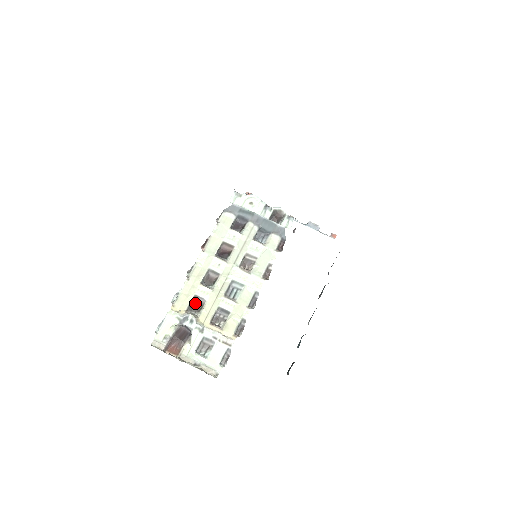
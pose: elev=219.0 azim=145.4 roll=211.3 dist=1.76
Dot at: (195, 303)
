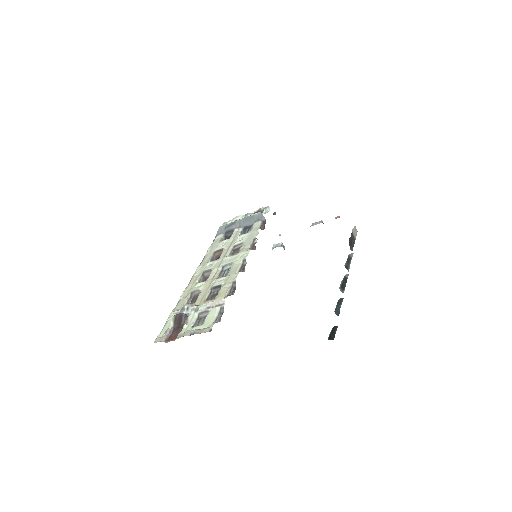
Dot at: (193, 298)
